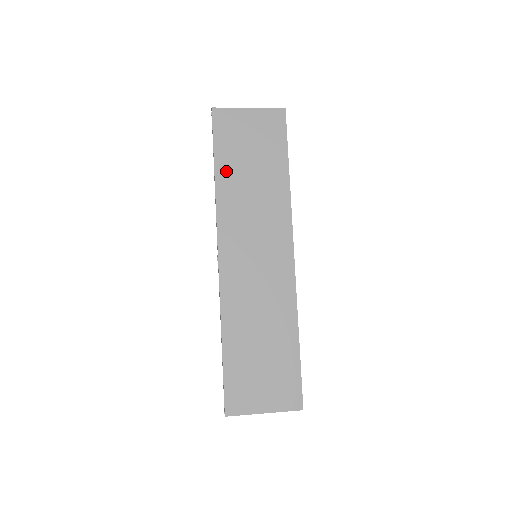
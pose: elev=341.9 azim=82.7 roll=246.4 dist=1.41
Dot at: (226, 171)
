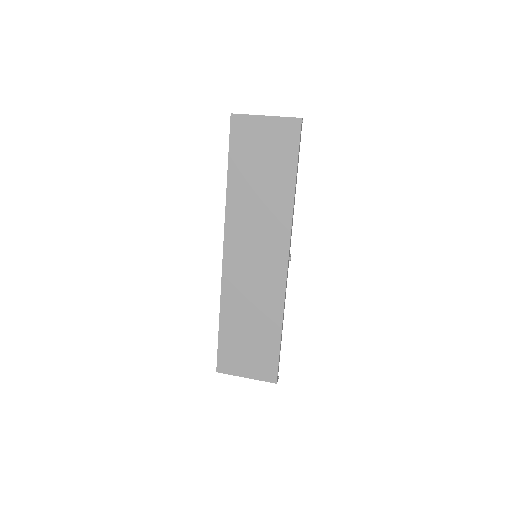
Dot at: (237, 177)
